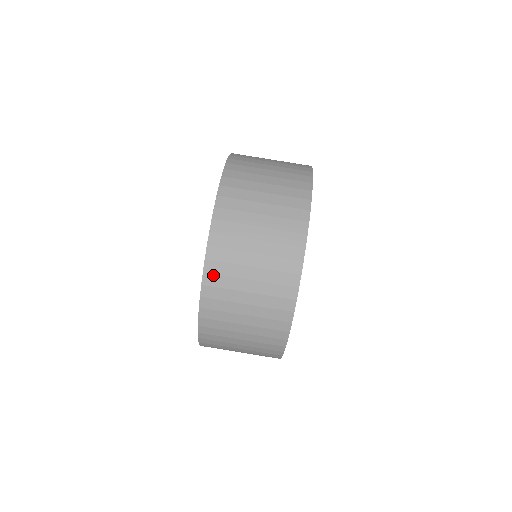
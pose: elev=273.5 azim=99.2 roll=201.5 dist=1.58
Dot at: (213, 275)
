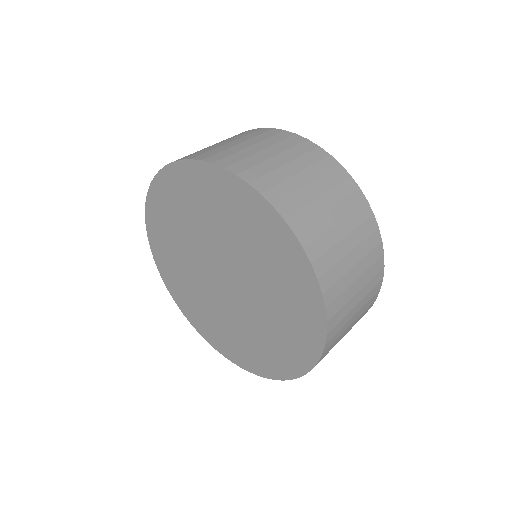
Dot at: (191, 156)
